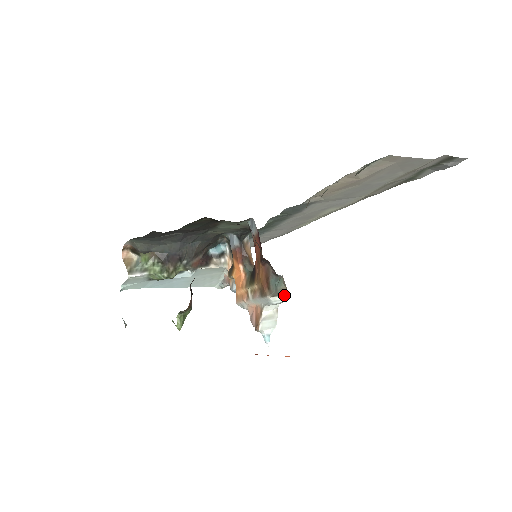
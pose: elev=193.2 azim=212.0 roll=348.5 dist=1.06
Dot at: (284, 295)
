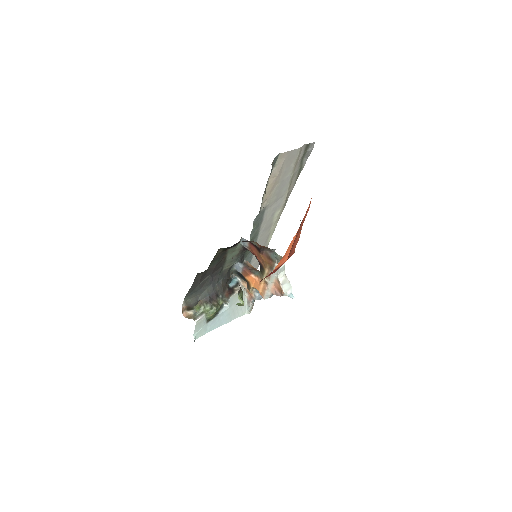
Dot at: occluded
